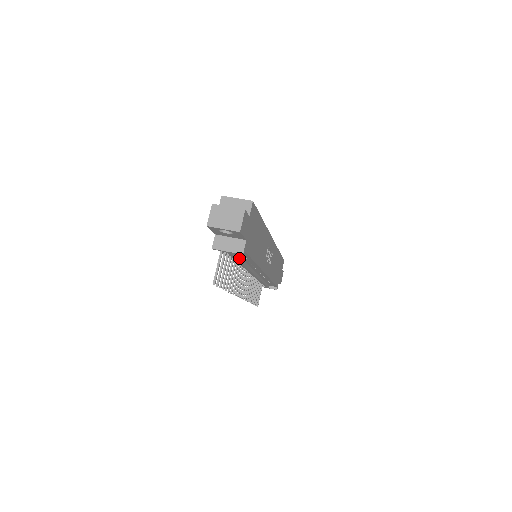
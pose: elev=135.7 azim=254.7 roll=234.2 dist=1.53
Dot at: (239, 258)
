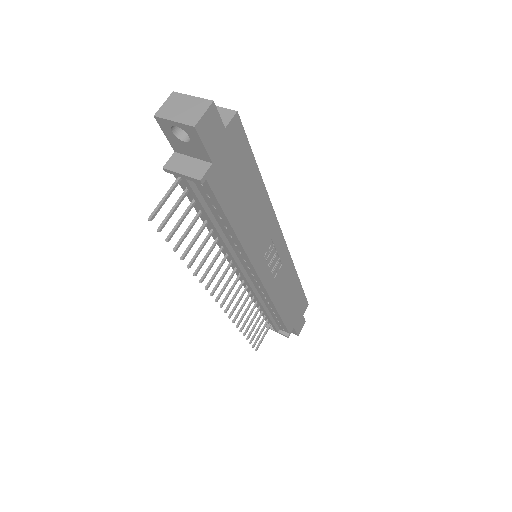
Dot at: (210, 213)
